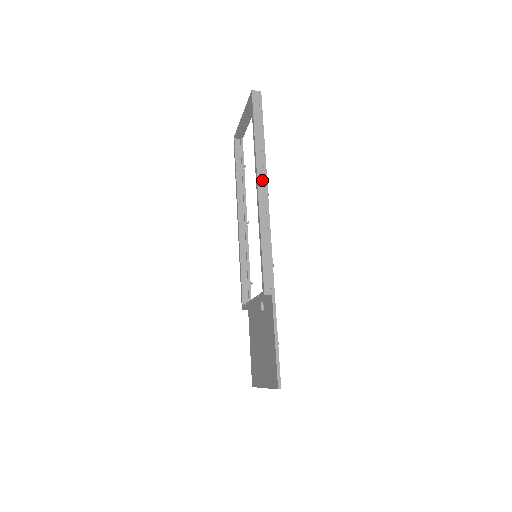
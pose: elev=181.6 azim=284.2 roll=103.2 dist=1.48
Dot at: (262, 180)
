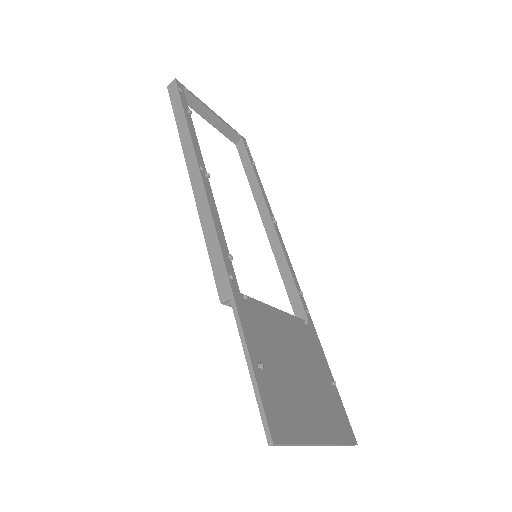
Dot at: (192, 165)
